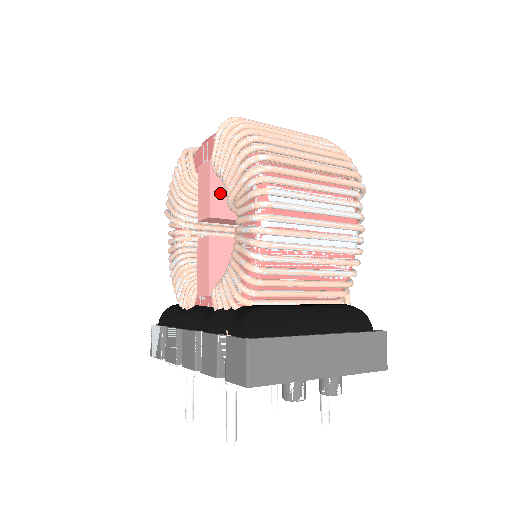
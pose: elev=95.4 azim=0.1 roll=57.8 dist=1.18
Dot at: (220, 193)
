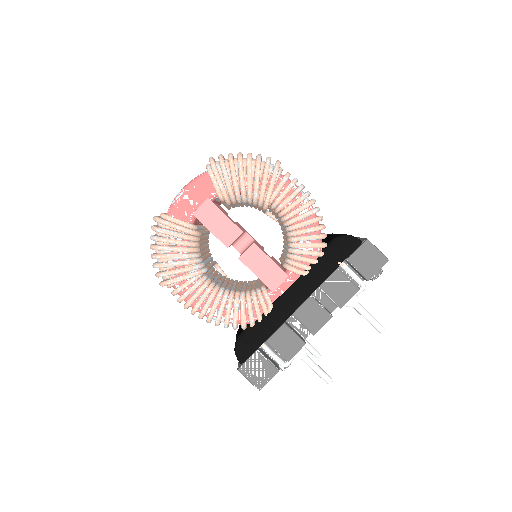
Dot at: (228, 217)
